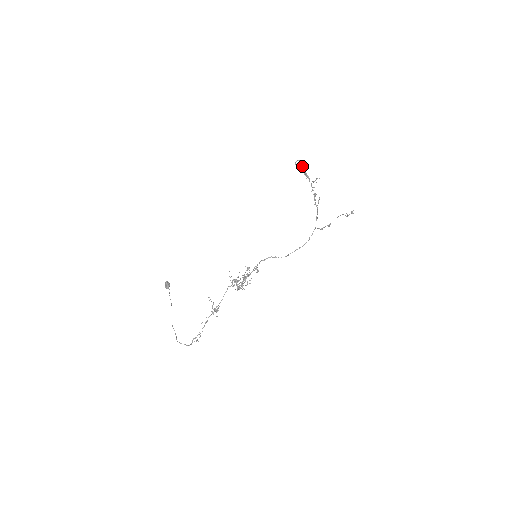
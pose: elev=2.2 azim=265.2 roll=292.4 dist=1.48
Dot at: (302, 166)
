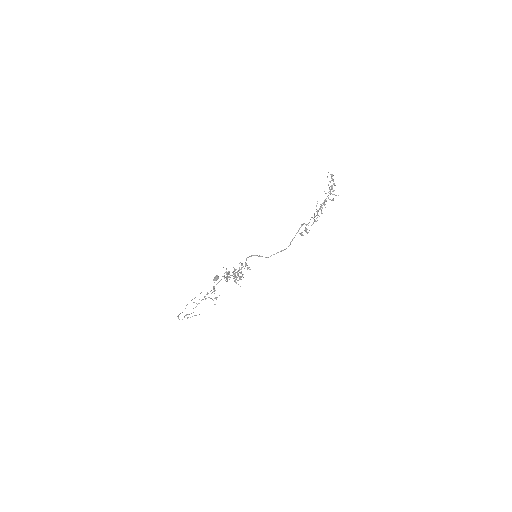
Dot at: (333, 180)
